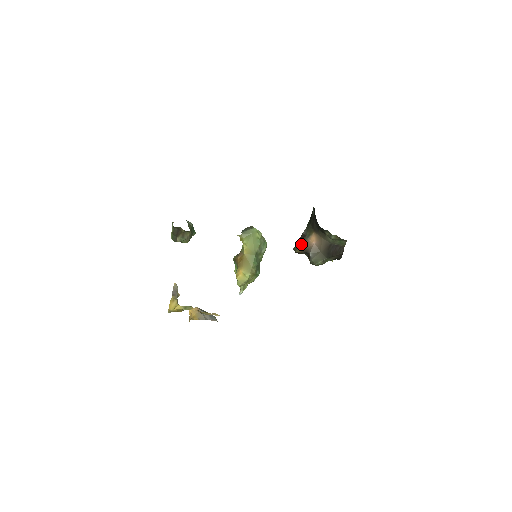
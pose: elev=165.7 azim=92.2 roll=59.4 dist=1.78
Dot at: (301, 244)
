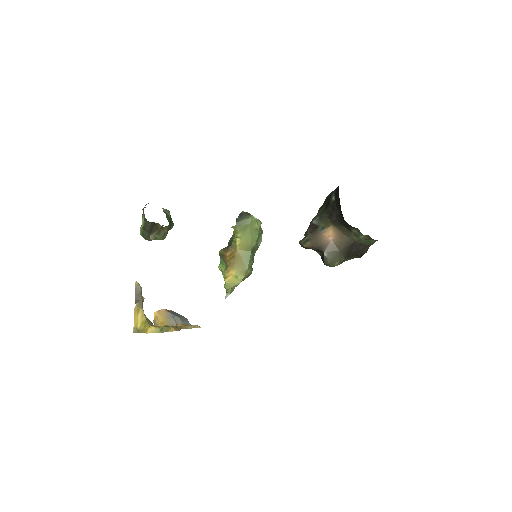
Dot at: (311, 238)
